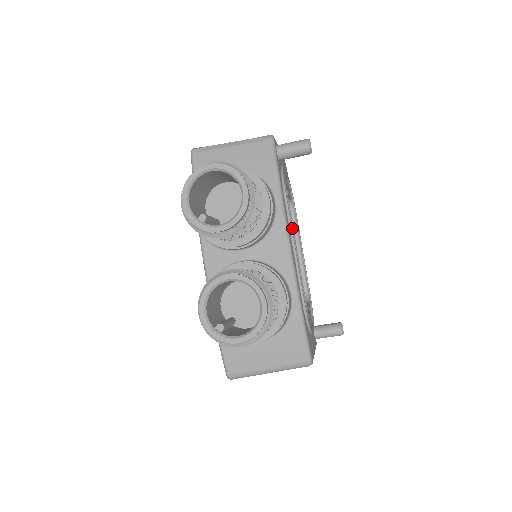
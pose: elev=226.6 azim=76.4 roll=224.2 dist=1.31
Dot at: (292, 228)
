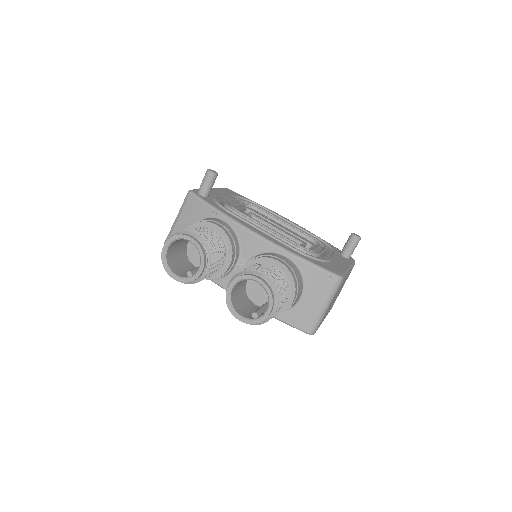
Dot at: (253, 221)
